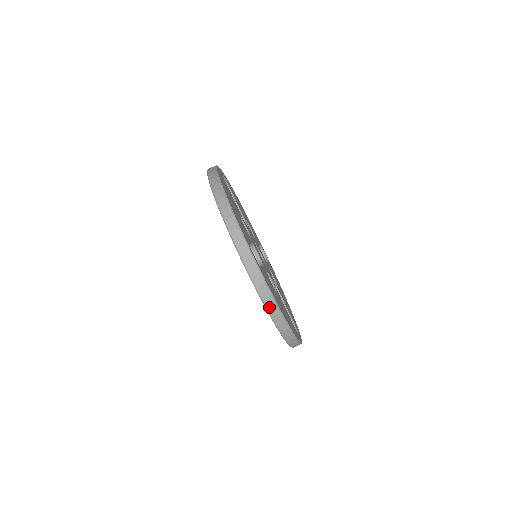
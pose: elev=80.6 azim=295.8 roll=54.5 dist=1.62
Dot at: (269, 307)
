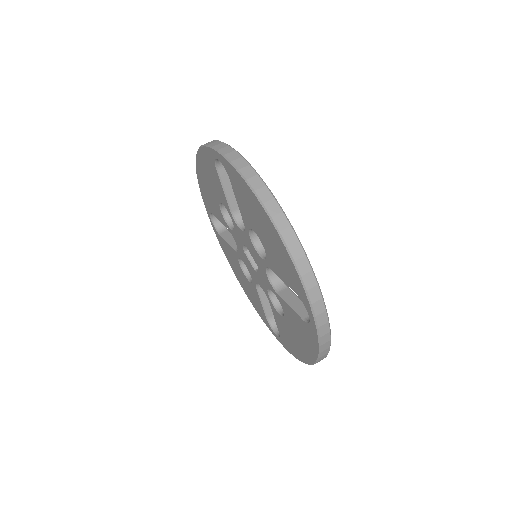
Dot at: (249, 178)
